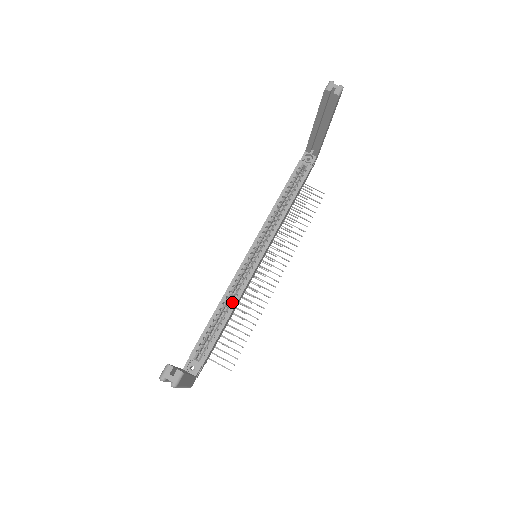
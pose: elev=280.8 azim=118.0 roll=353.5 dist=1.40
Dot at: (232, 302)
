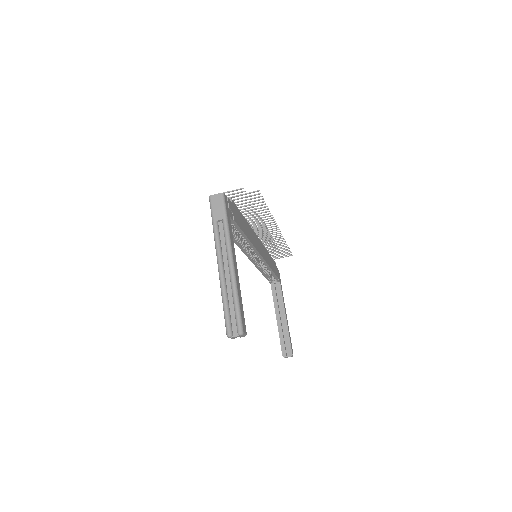
Dot at: (266, 268)
